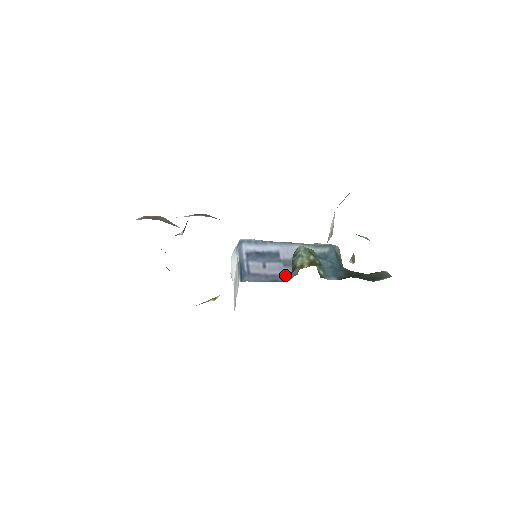
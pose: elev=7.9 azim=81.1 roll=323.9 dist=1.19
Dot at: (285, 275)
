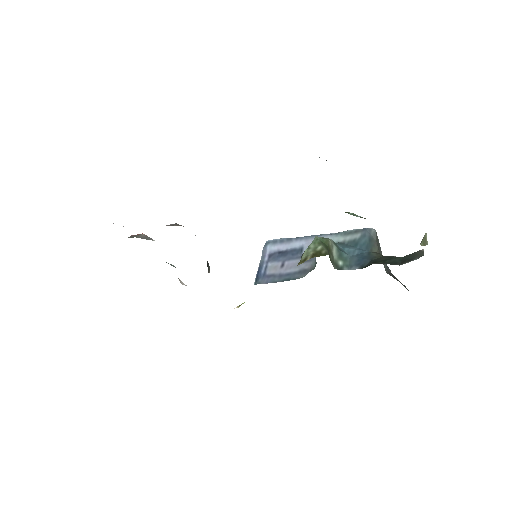
Dot at: (300, 272)
